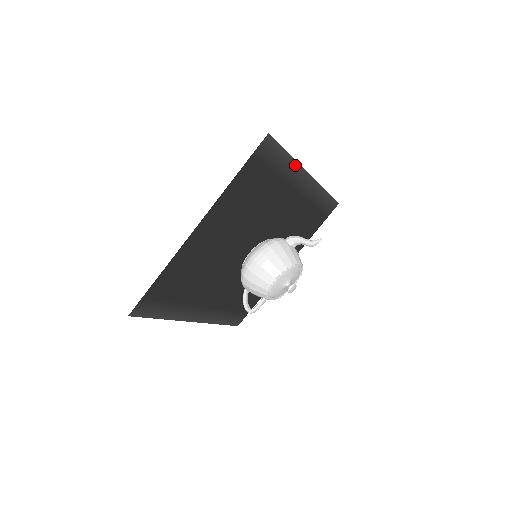
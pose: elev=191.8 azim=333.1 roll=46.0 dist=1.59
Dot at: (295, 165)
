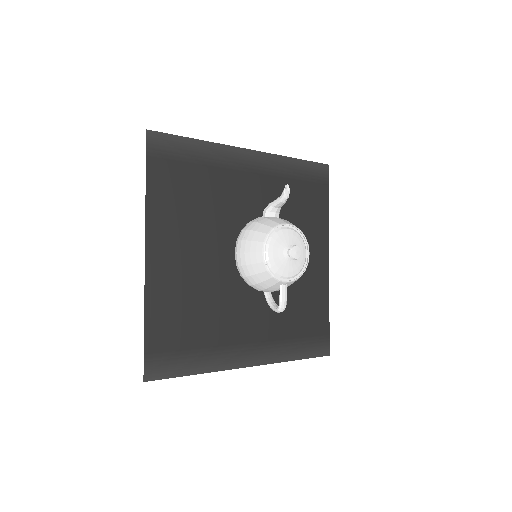
Dot at: (217, 147)
